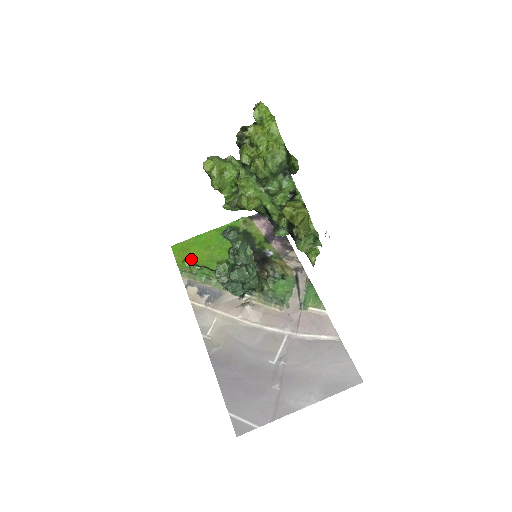
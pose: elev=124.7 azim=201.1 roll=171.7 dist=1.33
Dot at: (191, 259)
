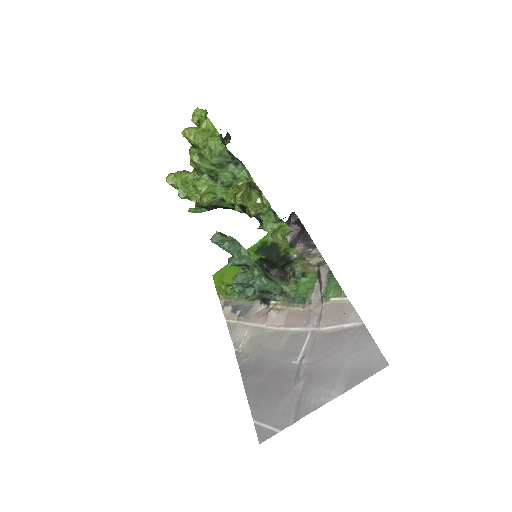
Dot at: (227, 282)
